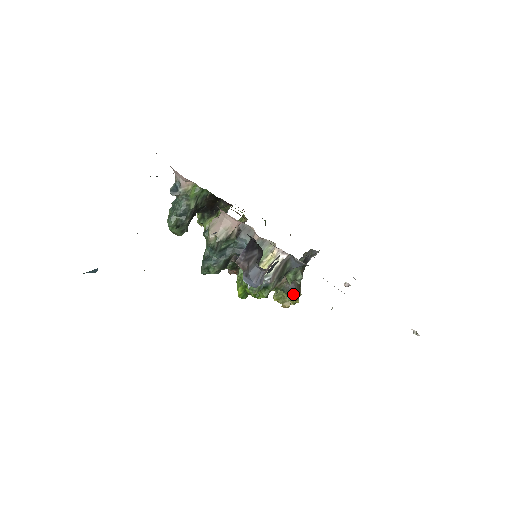
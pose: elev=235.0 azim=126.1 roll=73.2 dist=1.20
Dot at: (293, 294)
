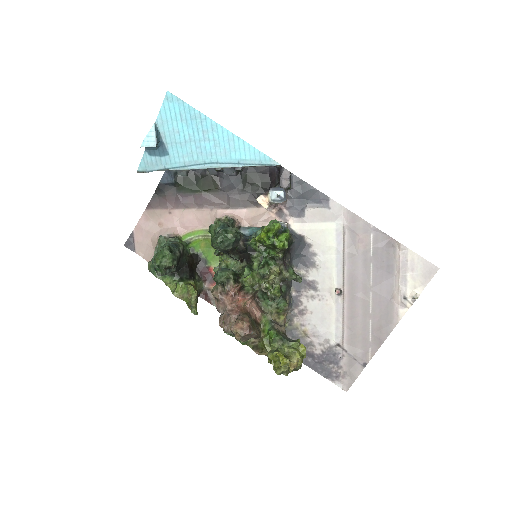
Dot at: (296, 341)
